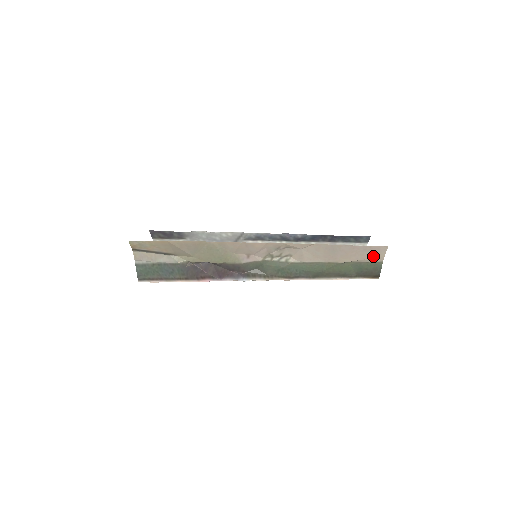
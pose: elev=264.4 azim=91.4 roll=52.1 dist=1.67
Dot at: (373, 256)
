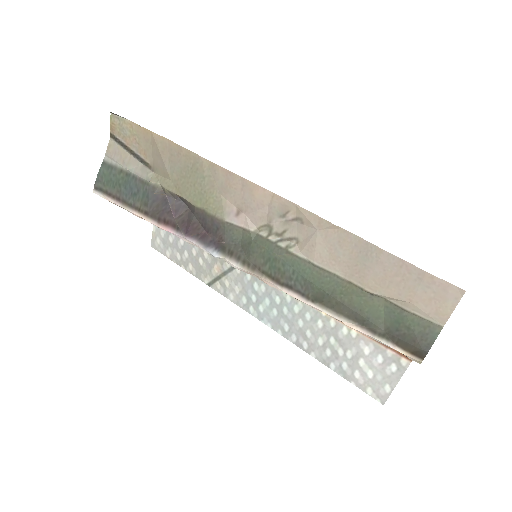
Dot at: (429, 303)
